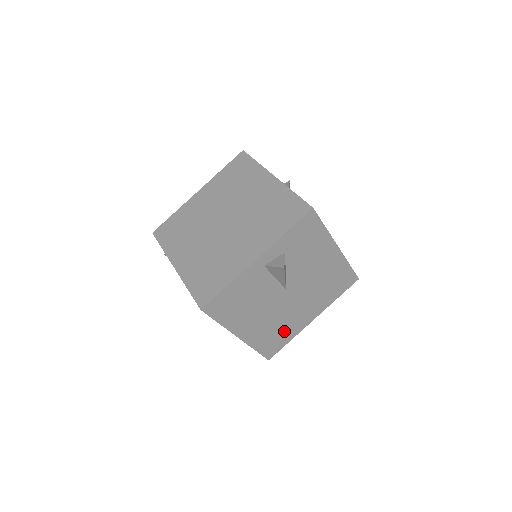
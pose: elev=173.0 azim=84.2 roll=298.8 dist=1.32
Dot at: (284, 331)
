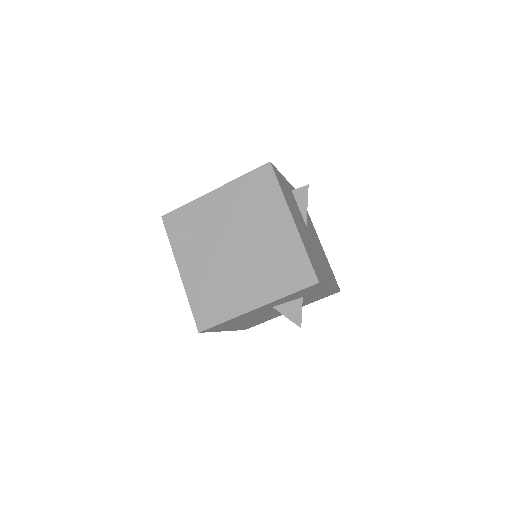
Dot at: (318, 266)
